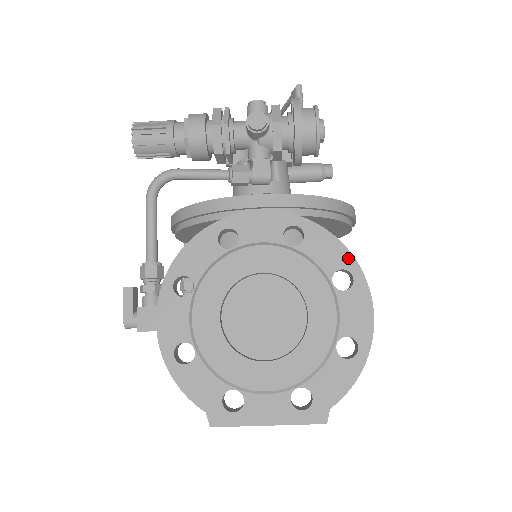
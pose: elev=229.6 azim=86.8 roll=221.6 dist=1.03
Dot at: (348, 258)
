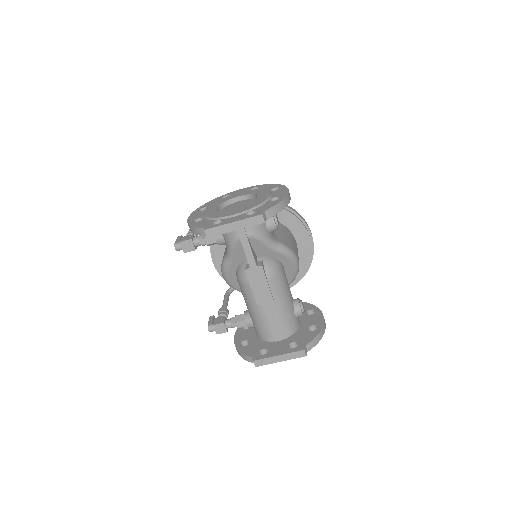
Dot at: (278, 185)
